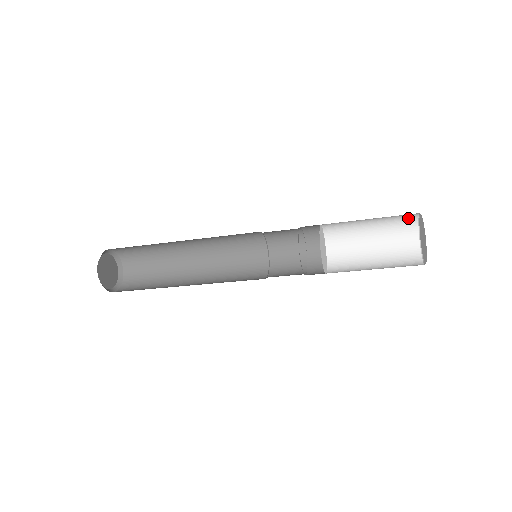
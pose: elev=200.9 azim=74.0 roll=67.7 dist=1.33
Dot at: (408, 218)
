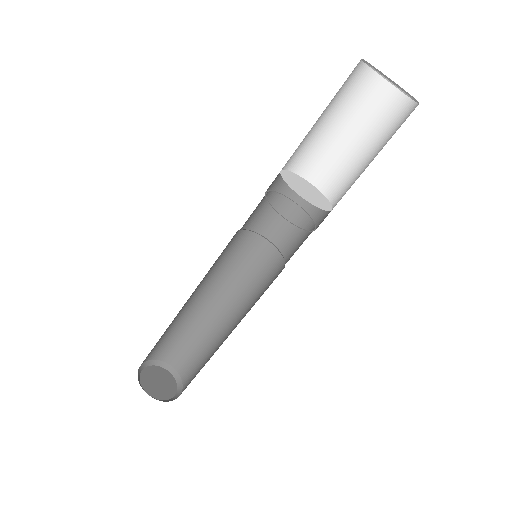
Dot at: (359, 78)
